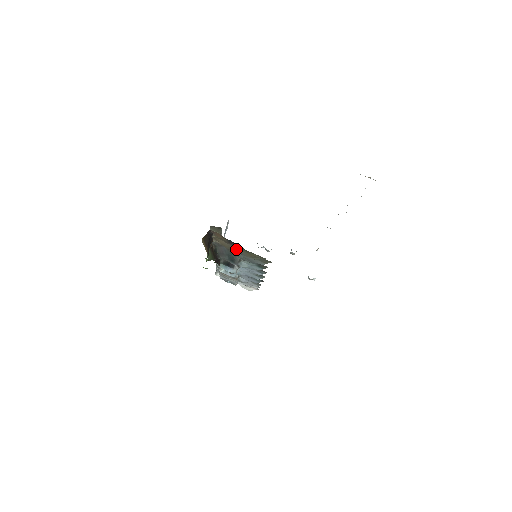
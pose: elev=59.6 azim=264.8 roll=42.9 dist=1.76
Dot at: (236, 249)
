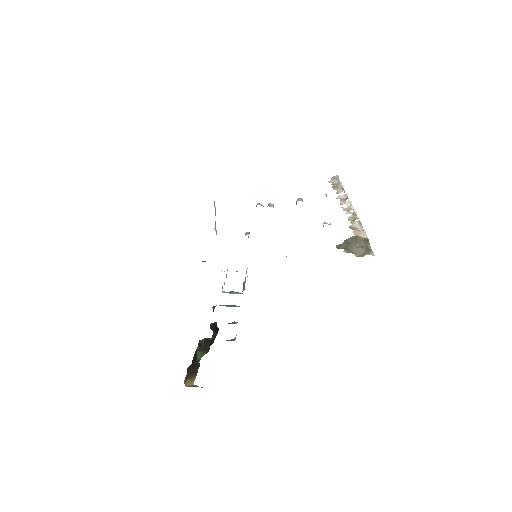
Dot at: occluded
